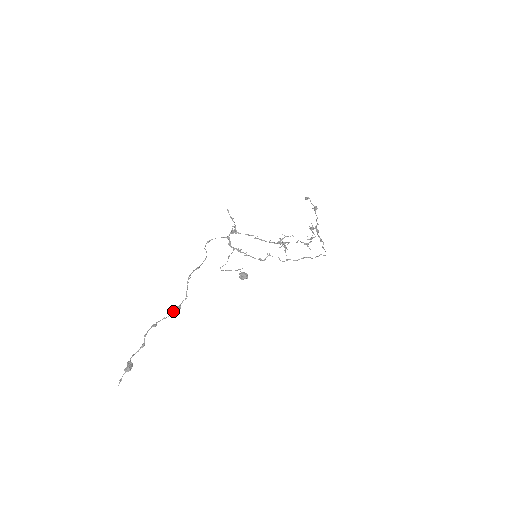
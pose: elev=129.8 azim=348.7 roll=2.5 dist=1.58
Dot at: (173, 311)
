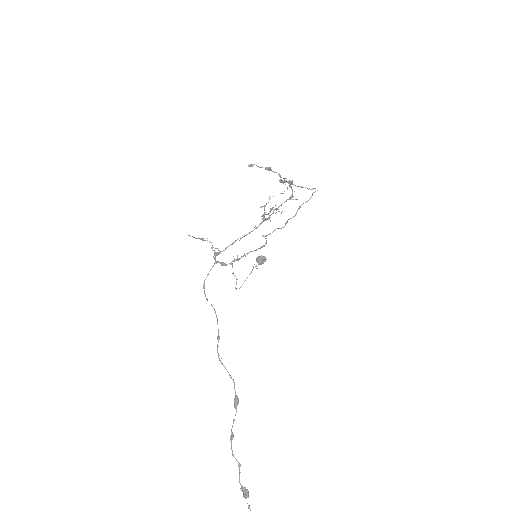
Dot at: (235, 407)
